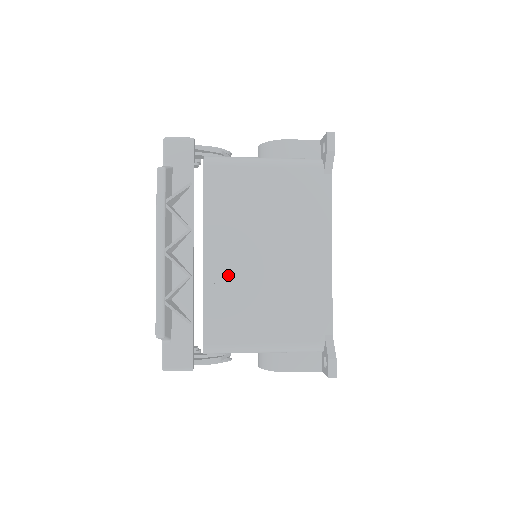
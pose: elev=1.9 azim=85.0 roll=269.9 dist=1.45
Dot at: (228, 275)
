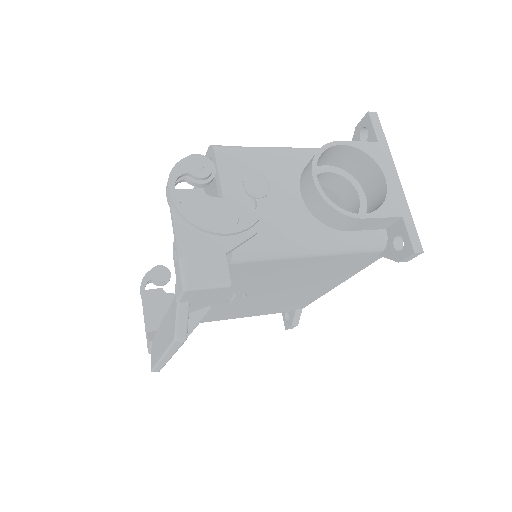
Dot at: (225, 304)
